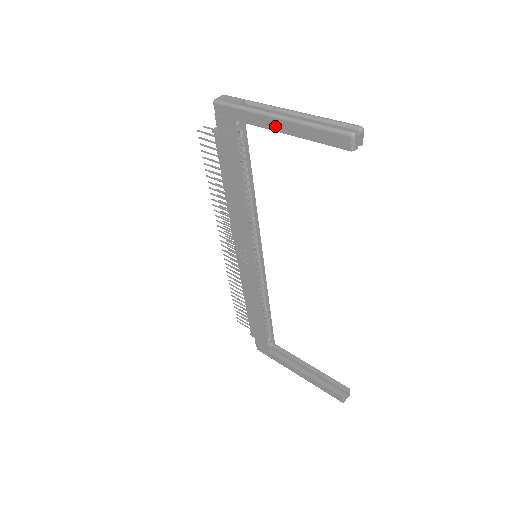
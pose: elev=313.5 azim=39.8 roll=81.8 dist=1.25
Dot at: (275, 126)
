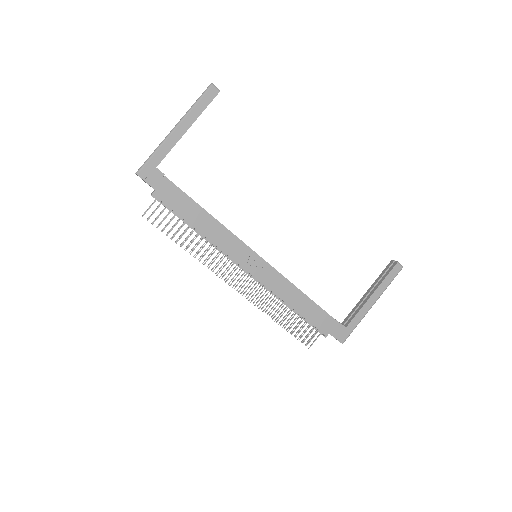
Dot at: (179, 134)
